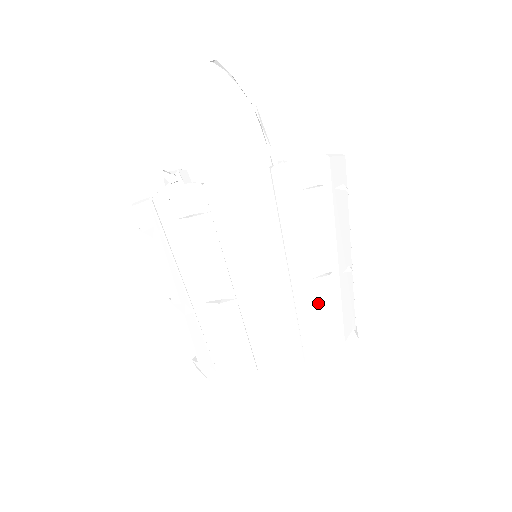
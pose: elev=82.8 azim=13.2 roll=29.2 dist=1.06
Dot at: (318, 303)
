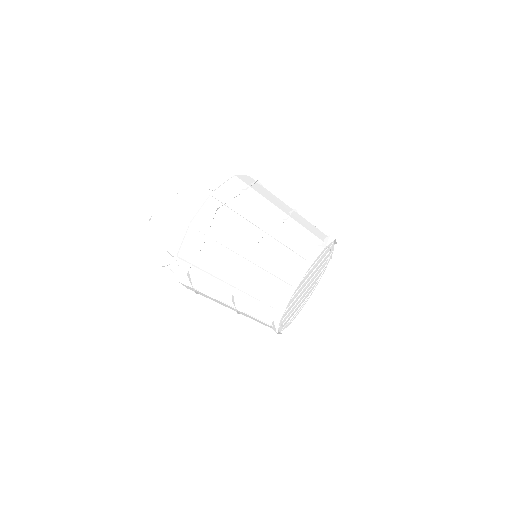
Dot at: (270, 255)
